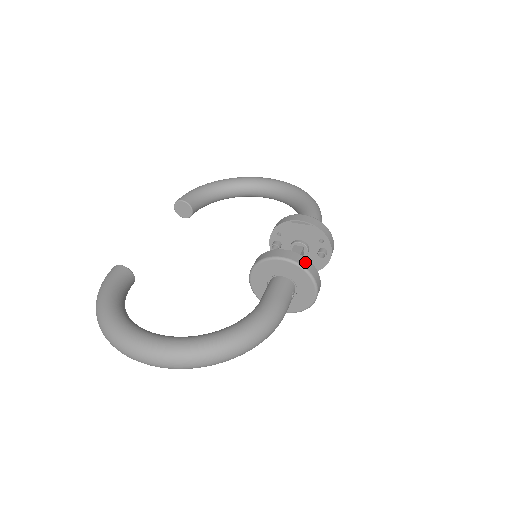
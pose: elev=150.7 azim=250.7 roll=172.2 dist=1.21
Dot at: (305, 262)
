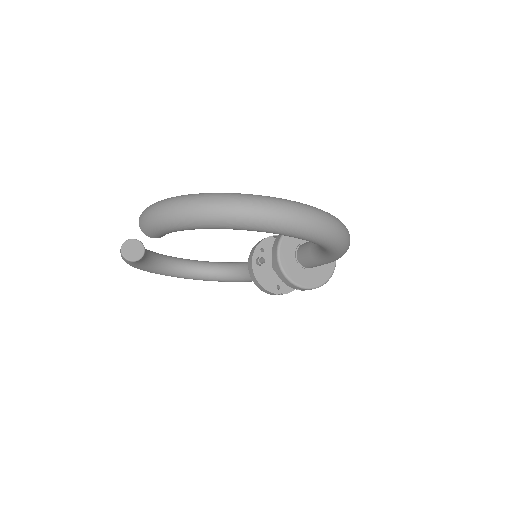
Dot at: occluded
